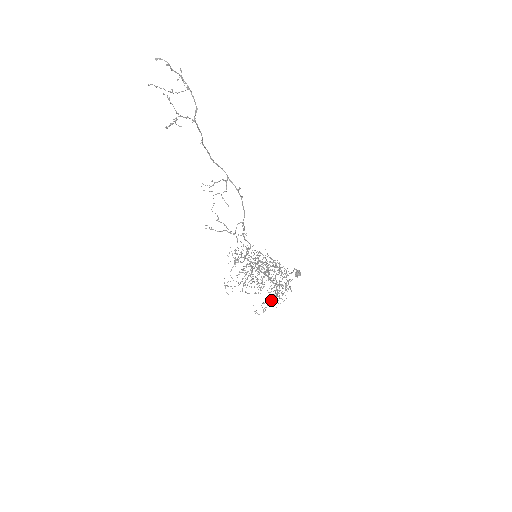
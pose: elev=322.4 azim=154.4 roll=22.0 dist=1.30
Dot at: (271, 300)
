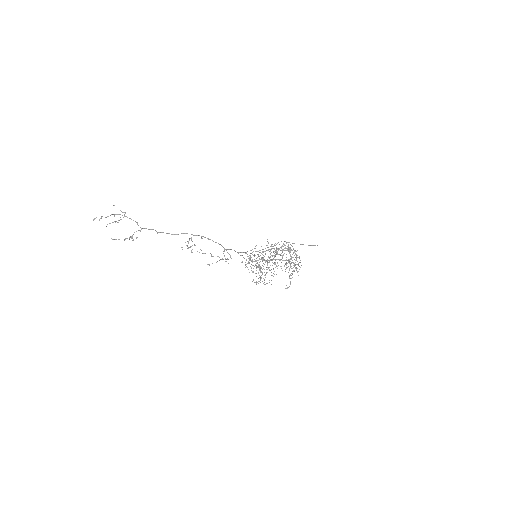
Dot at: (293, 271)
